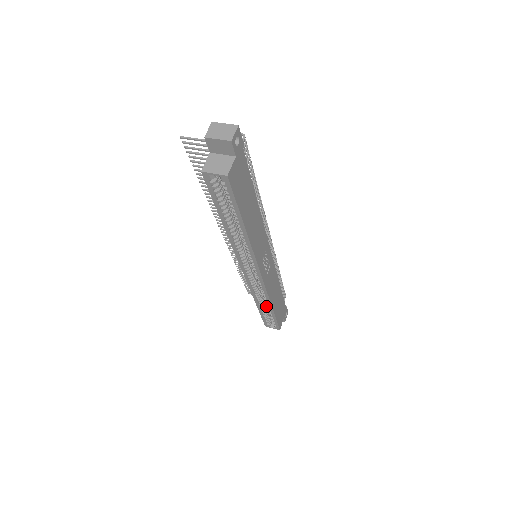
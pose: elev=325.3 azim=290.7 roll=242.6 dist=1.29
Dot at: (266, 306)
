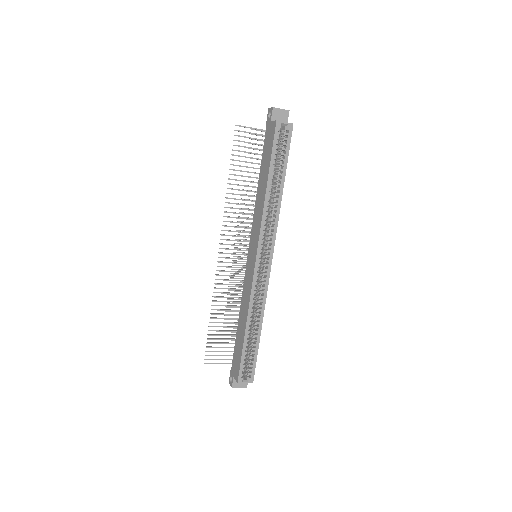
Dot at: occluded
